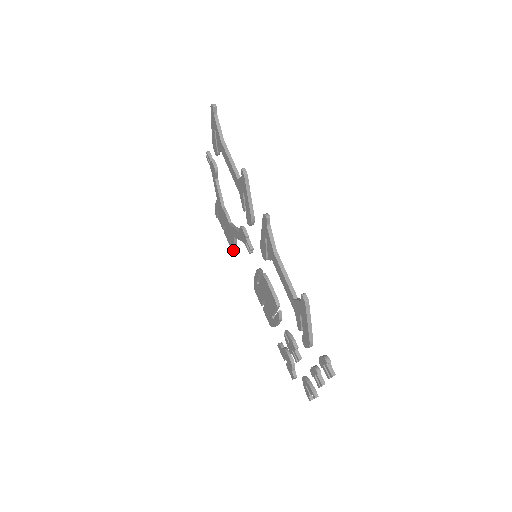
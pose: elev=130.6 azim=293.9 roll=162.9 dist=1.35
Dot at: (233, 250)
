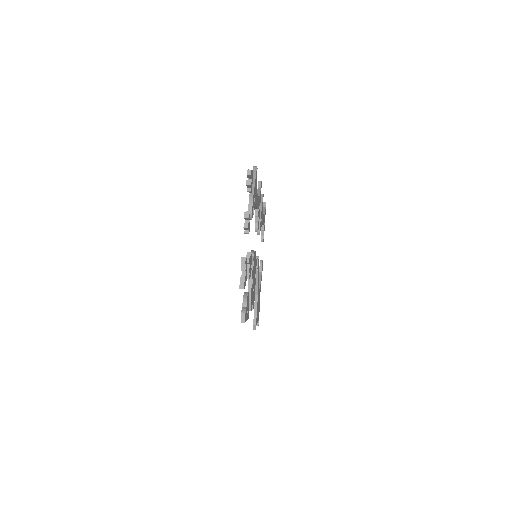
Dot at: (253, 319)
